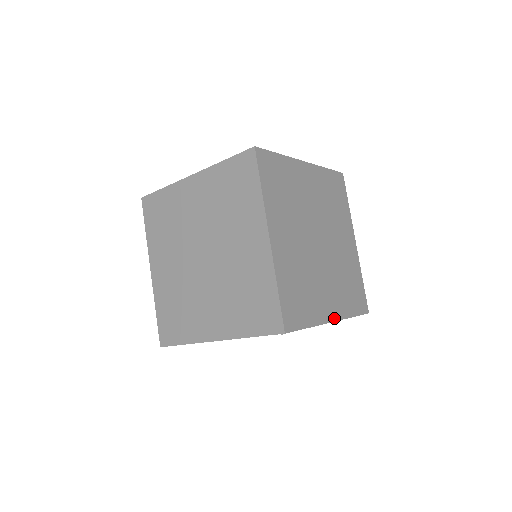
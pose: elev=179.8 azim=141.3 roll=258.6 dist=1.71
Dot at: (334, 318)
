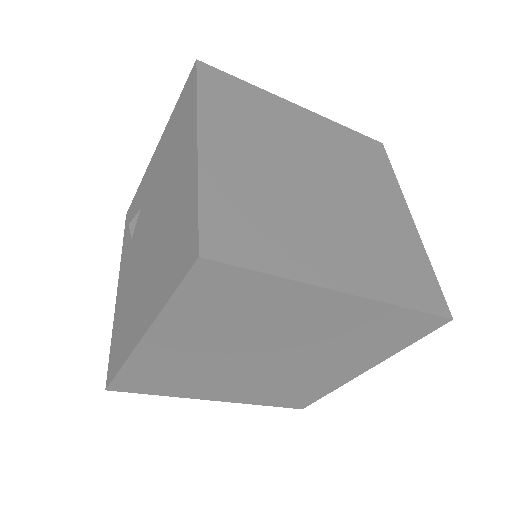
Dot at: (407, 213)
